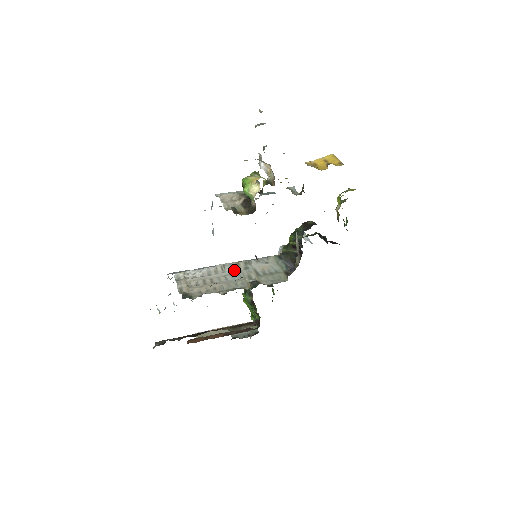
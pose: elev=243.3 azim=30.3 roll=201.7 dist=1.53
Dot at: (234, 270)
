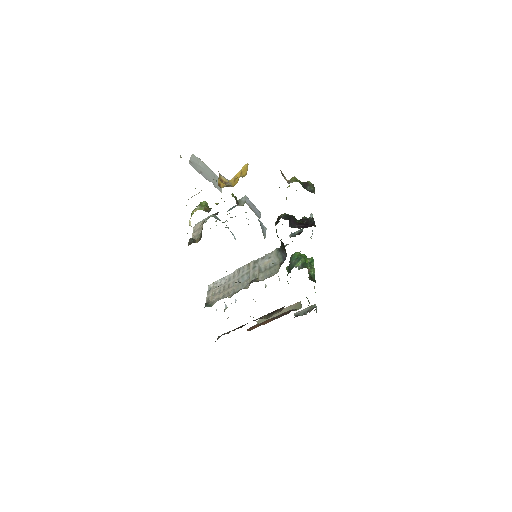
Dot at: (245, 272)
